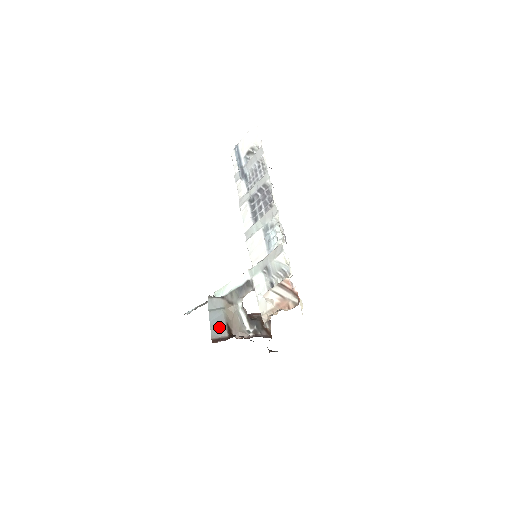
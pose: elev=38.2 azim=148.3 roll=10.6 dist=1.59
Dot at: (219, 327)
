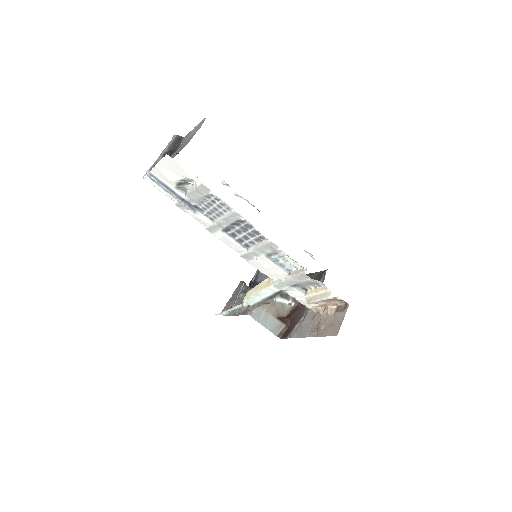
Dot at: (275, 326)
